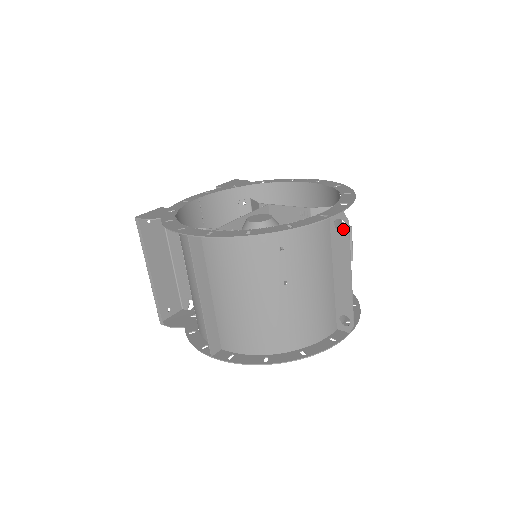
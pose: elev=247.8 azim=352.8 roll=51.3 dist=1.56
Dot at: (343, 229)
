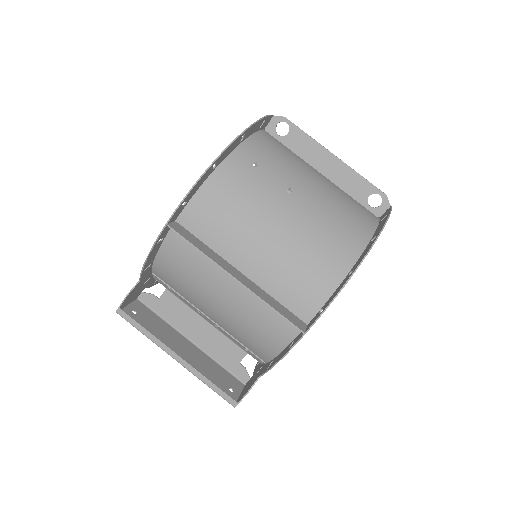
Dot at: occluded
